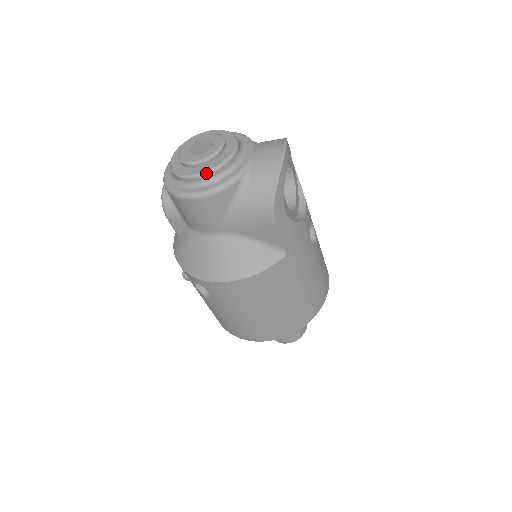
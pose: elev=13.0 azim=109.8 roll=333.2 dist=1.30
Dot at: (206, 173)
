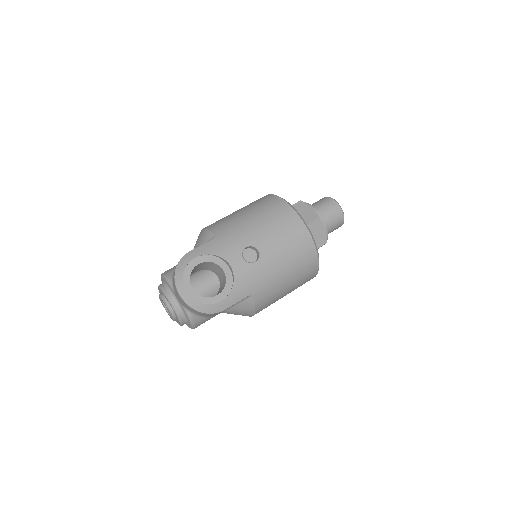
Dot at: (181, 324)
